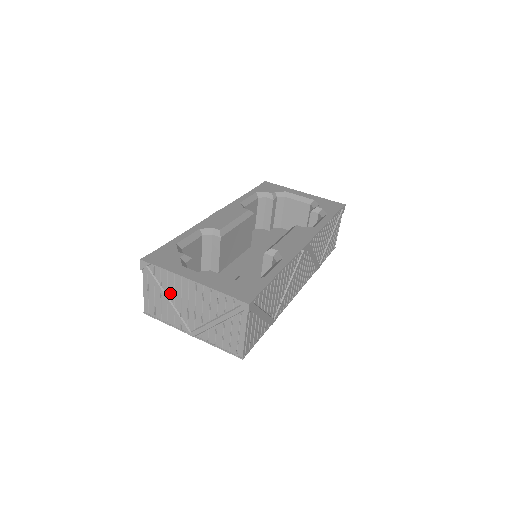
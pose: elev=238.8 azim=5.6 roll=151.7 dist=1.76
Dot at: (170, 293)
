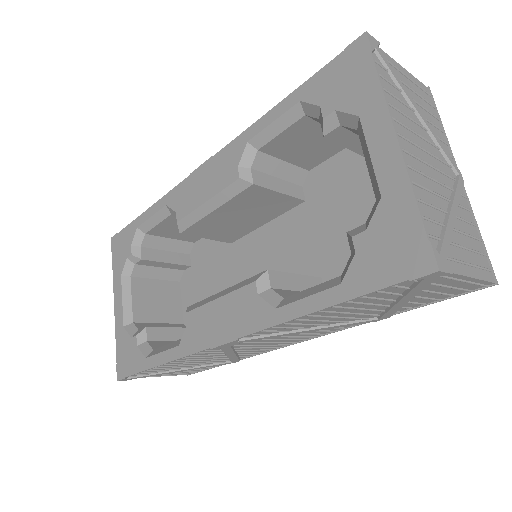
Dot at: occluded
